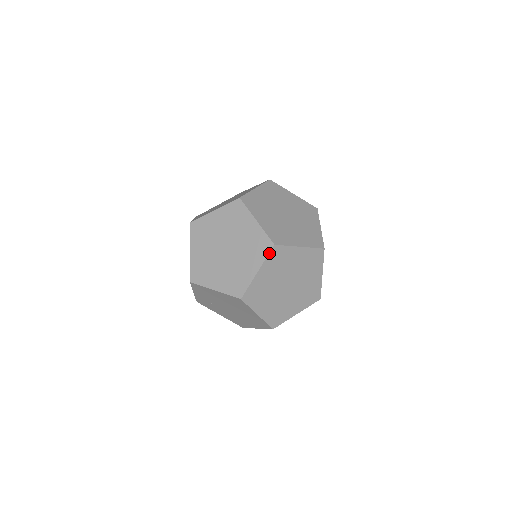
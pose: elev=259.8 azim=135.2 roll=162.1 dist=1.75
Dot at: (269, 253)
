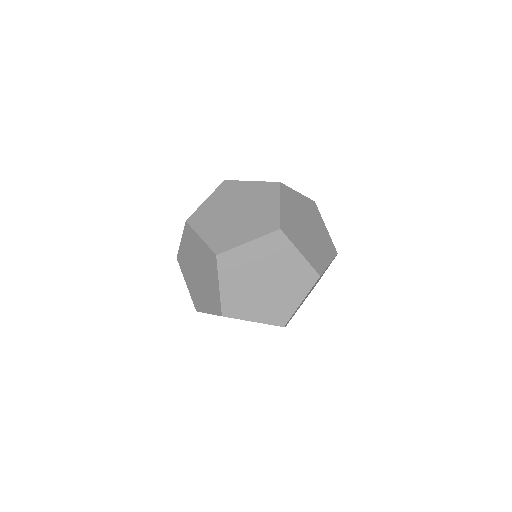
Dot at: (280, 189)
